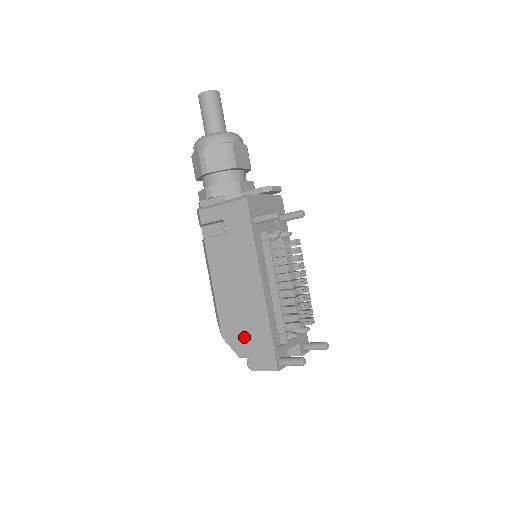
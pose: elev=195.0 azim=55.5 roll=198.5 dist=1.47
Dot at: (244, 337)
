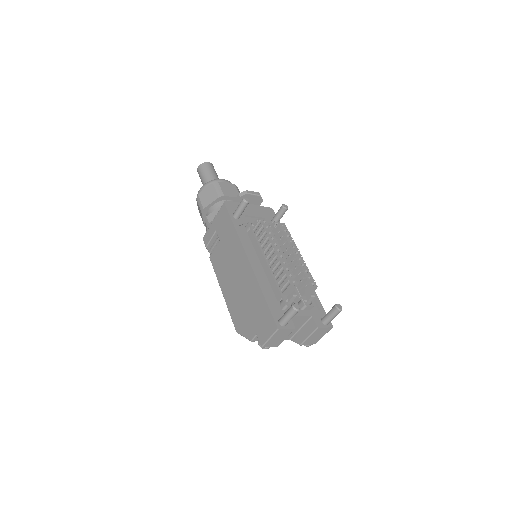
Dot at: (249, 317)
